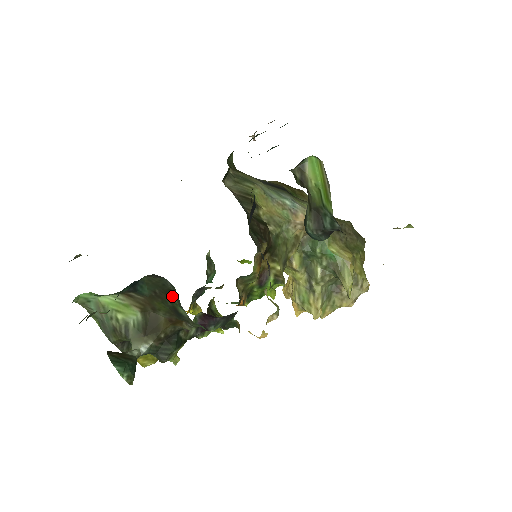
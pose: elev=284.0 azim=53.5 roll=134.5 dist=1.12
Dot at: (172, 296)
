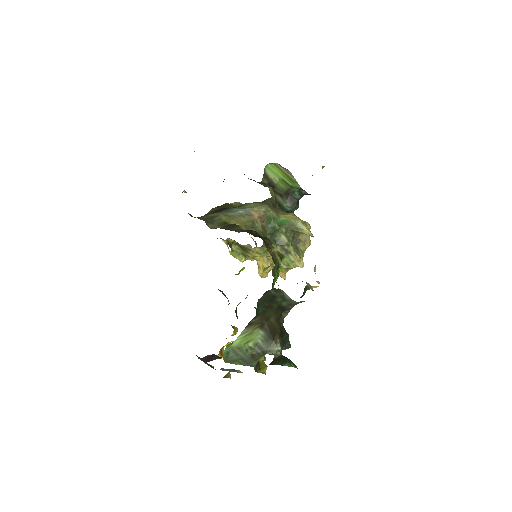
Dot at: (276, 299)
